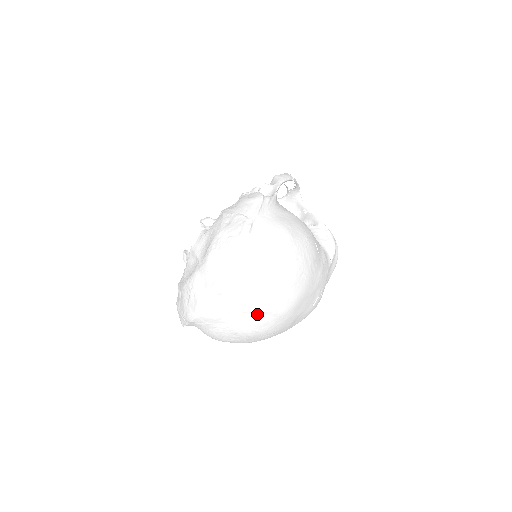
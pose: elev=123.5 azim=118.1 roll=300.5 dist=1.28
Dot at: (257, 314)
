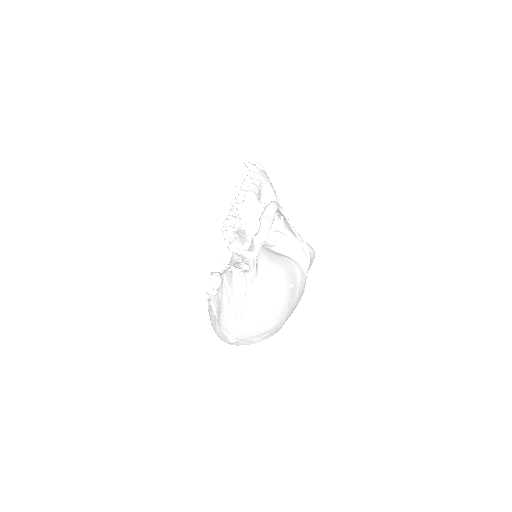
Dot at: occluded
